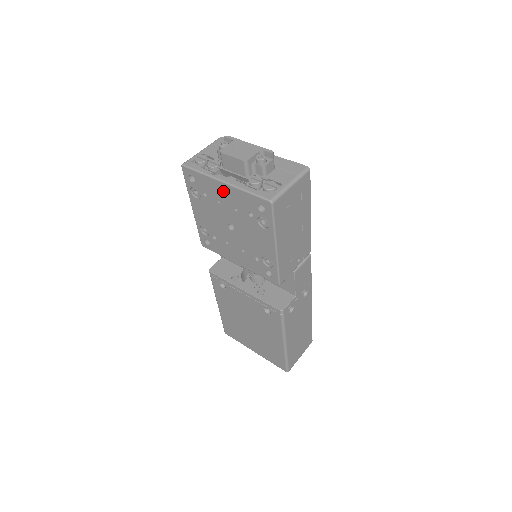
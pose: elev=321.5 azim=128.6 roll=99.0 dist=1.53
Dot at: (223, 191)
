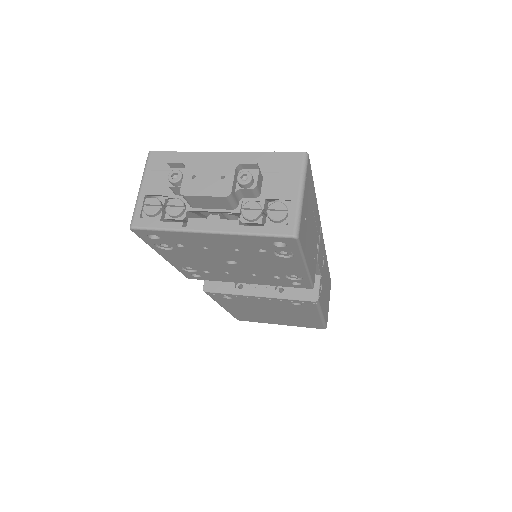
Dot at: (211, 240)
